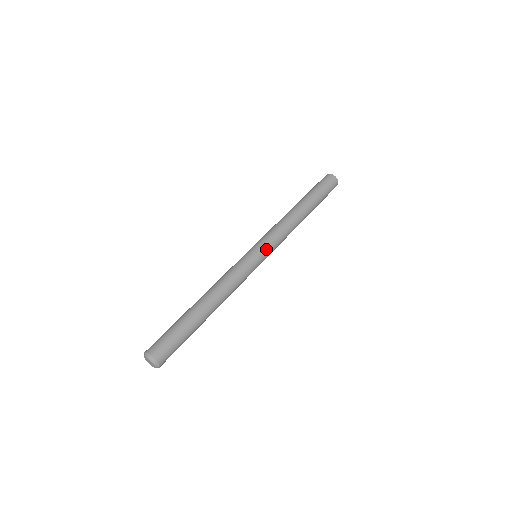
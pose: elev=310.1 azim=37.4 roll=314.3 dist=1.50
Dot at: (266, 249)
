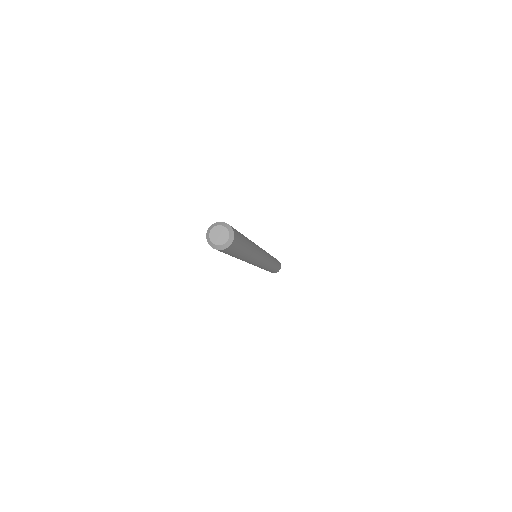
Dot at: occluded
